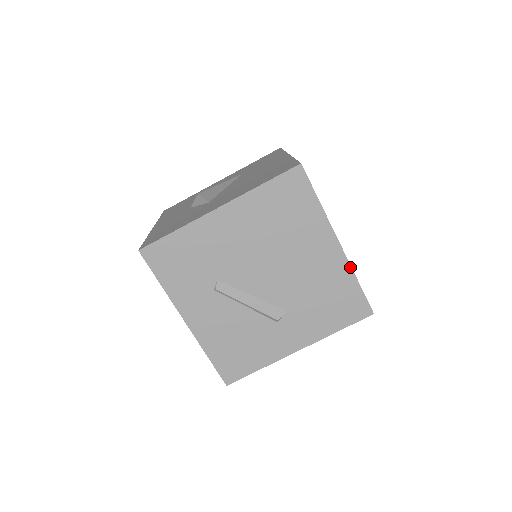
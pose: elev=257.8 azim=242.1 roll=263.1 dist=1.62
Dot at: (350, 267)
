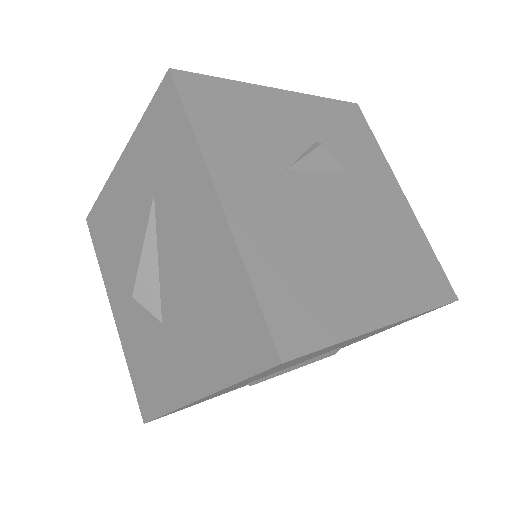
Dot at: (413, 316)
